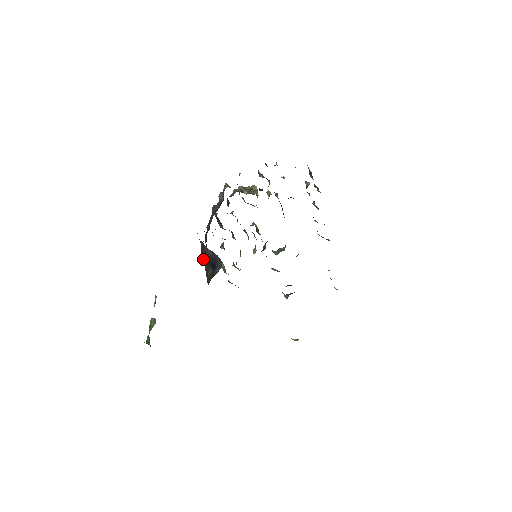
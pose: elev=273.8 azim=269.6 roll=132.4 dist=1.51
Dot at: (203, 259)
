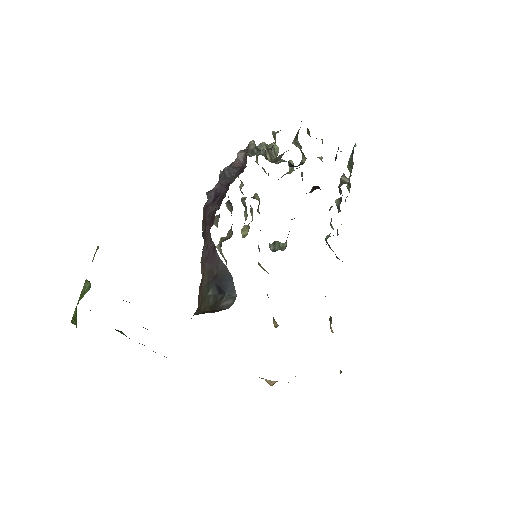
Dot at: (204, 263)
